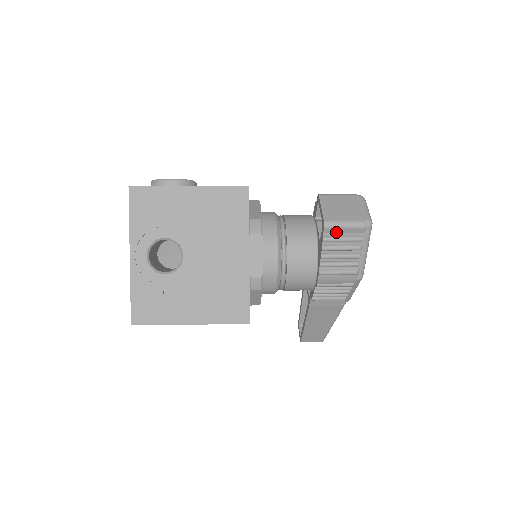
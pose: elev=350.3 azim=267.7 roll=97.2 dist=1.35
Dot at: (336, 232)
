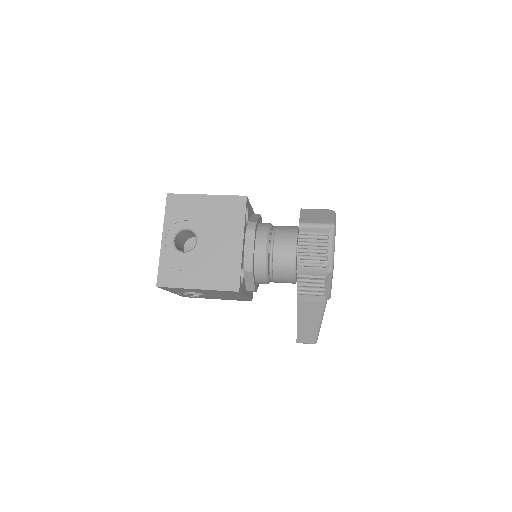
Dot at: (308, 231)
